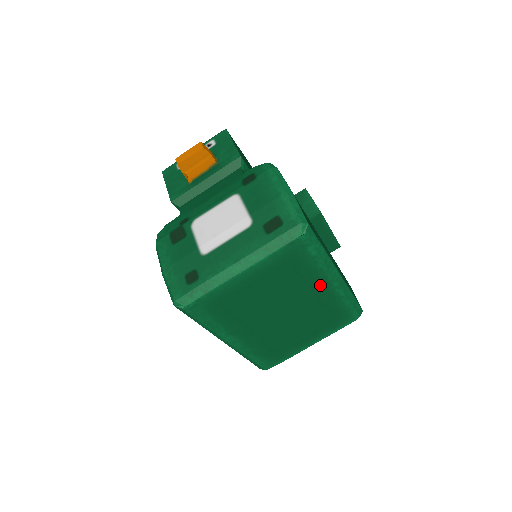
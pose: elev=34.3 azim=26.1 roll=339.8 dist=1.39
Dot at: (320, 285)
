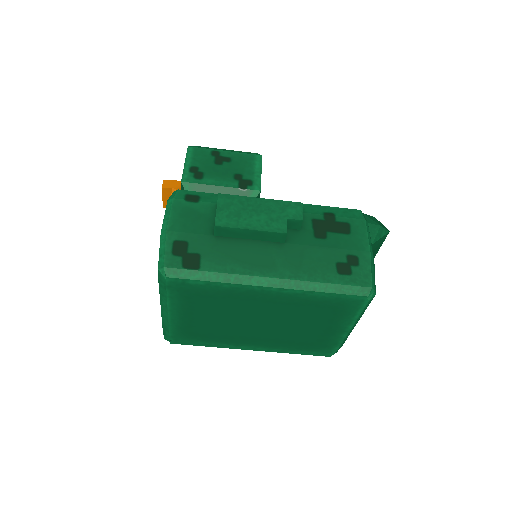
Dot at: (257, 295)
